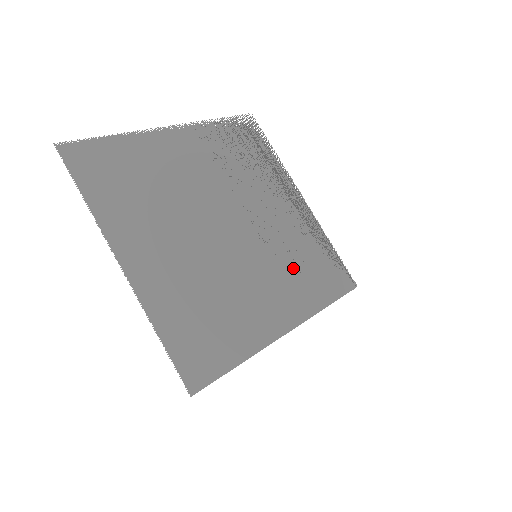
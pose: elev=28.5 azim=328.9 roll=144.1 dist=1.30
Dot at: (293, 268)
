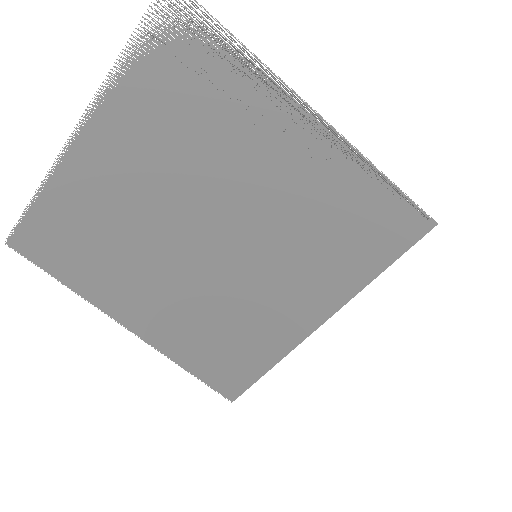
Dot at: (314, 247)
